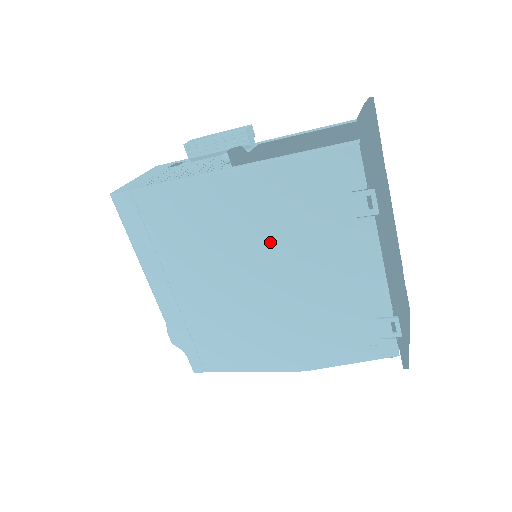
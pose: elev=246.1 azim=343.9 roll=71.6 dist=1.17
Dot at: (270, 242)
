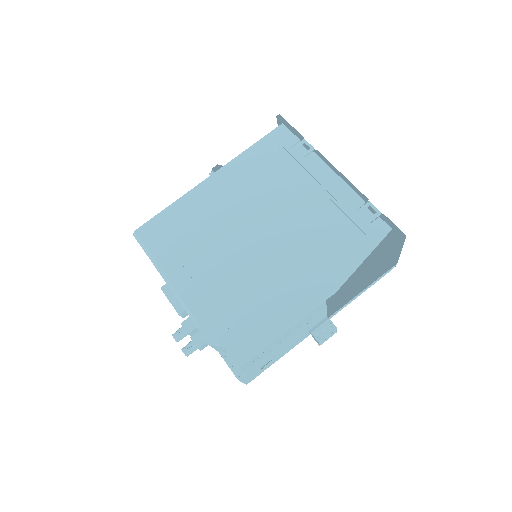
Dot at: (259, 200)
